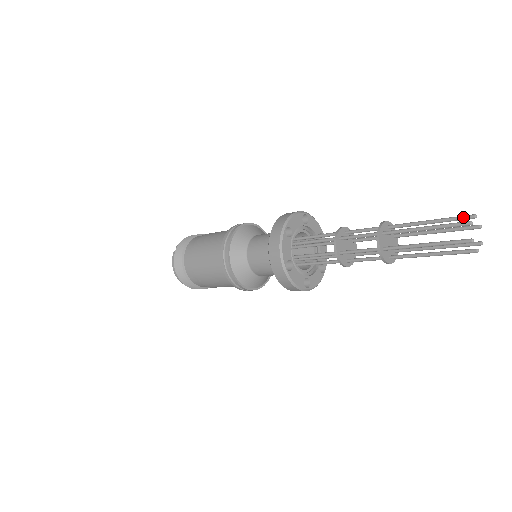
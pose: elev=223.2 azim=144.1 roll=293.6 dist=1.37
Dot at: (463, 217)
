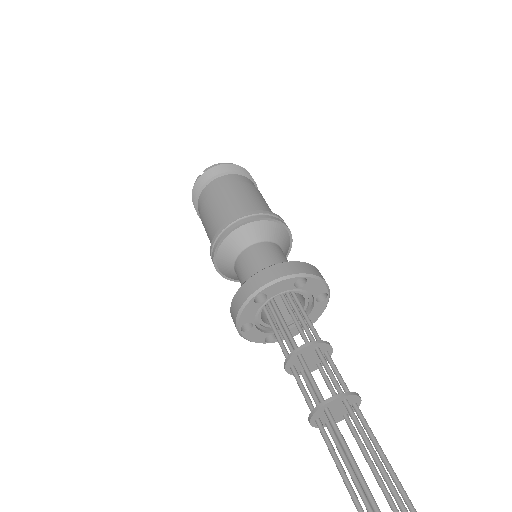
Dot at: (396, 501)
